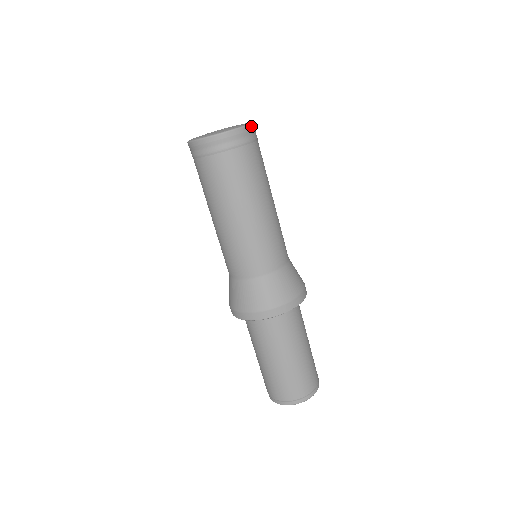
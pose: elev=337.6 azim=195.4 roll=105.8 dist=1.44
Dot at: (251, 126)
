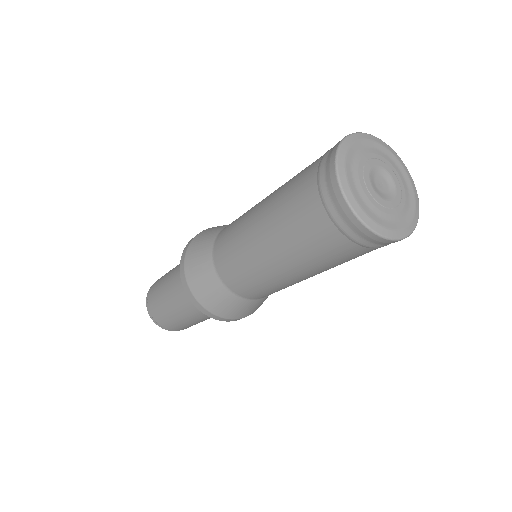
Dot at: (412, 230)
